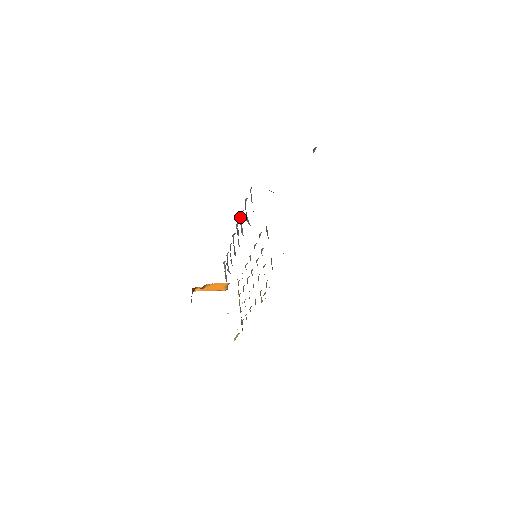
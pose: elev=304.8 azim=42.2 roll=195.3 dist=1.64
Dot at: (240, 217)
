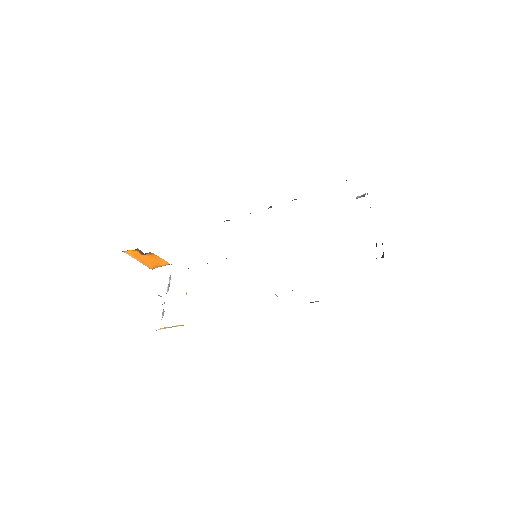
Dot at: occluded
